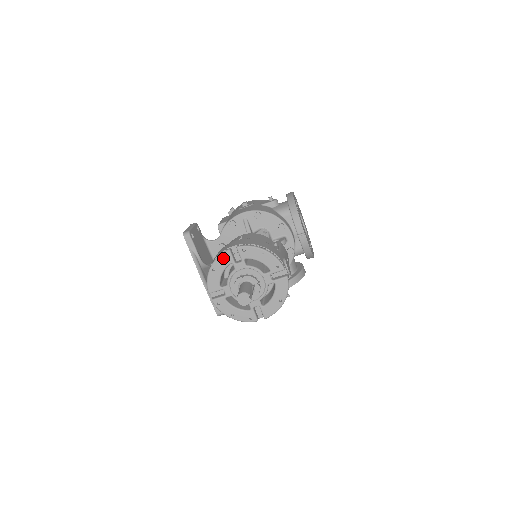
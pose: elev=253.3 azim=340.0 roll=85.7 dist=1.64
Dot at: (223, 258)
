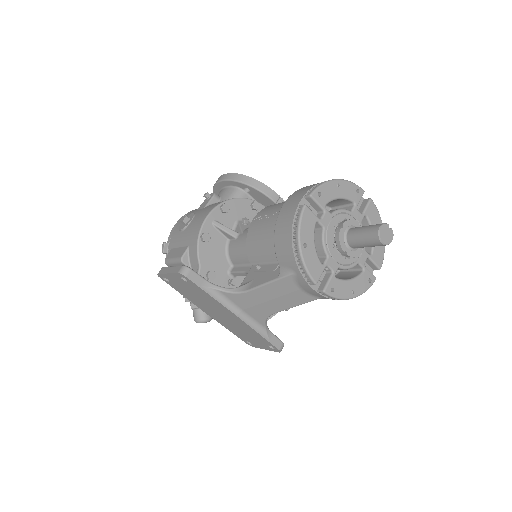
Dot at: (305, 221)
